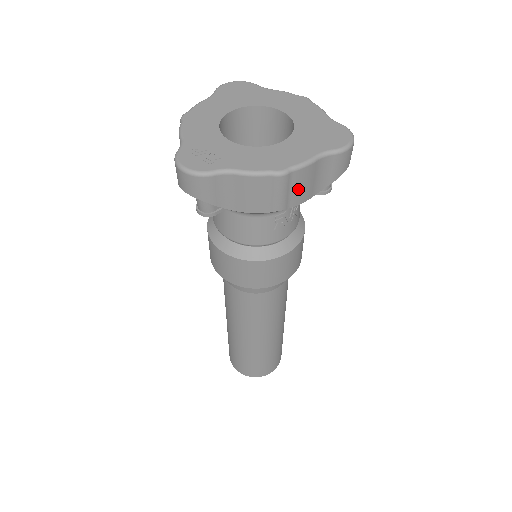
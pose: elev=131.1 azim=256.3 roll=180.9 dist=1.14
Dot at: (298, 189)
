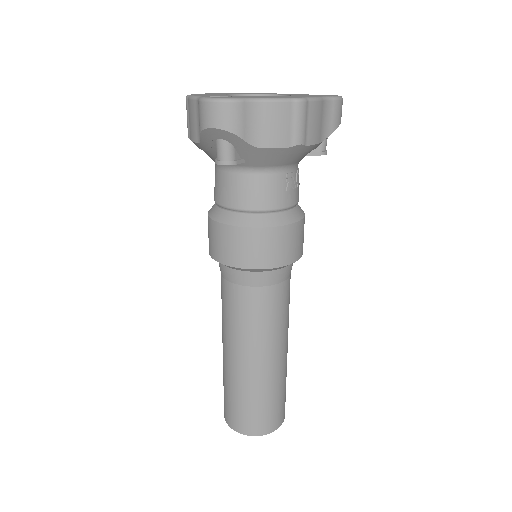
Dot at: (312, 125)
